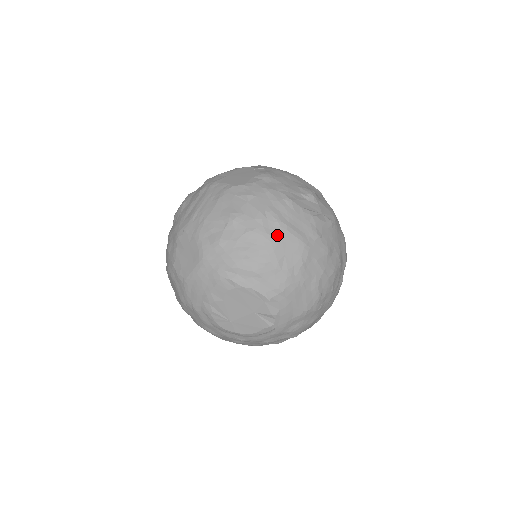
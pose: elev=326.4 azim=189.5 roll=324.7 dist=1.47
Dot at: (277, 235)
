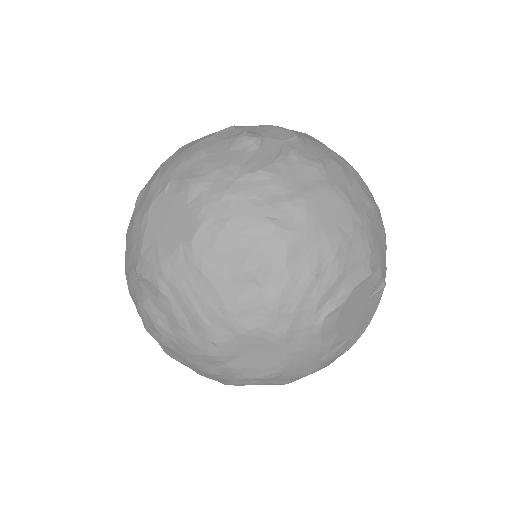
Dot at: (308, 218)
